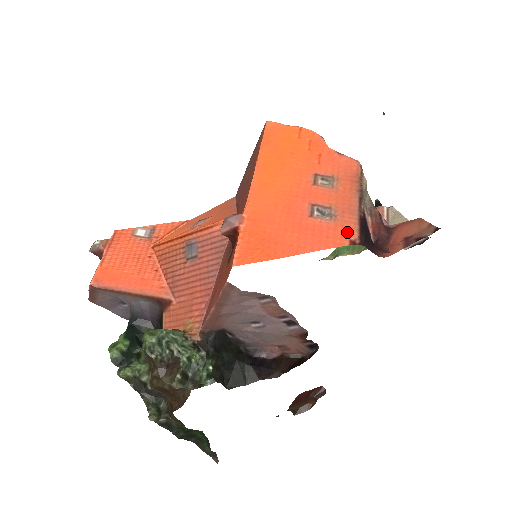
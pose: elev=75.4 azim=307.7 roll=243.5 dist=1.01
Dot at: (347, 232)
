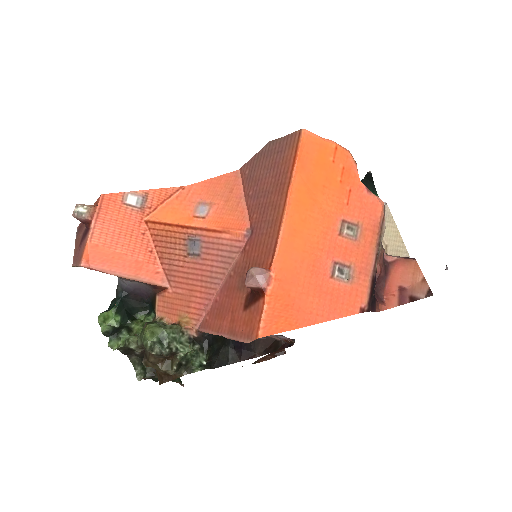
Dot at: (360, 298)
